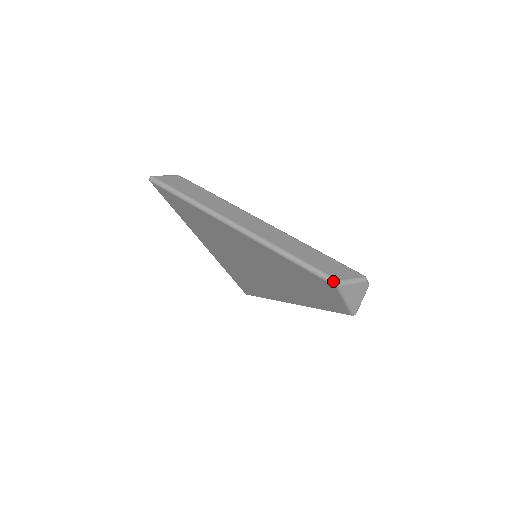
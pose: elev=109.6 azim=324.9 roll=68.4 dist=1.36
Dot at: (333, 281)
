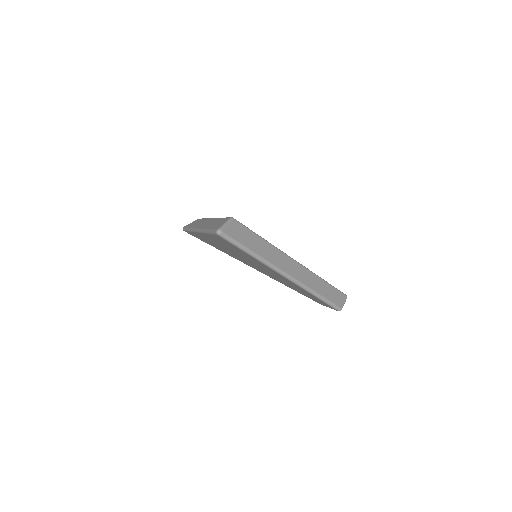
Dot at: (339, 310)
